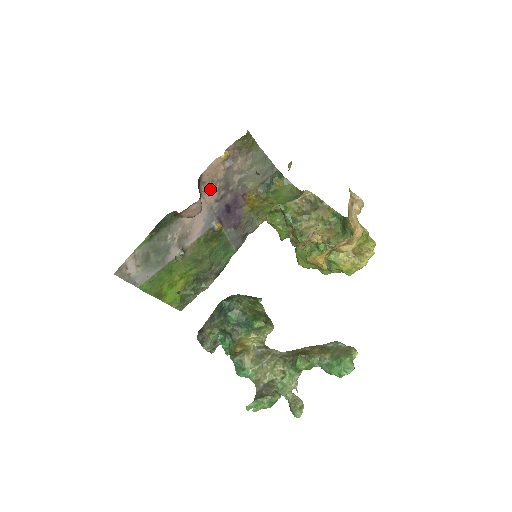
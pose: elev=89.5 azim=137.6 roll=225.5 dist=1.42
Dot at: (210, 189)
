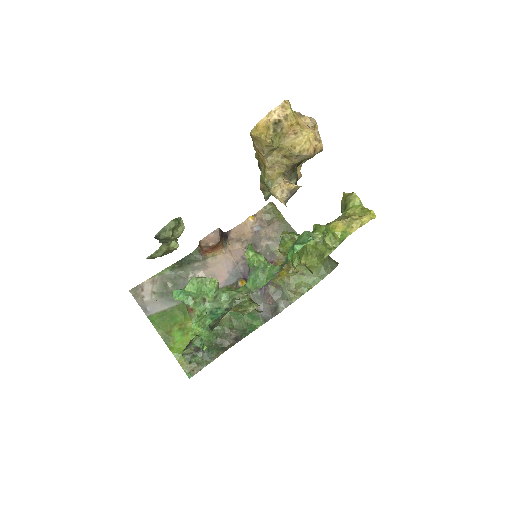
Dot at: (237, 246)
